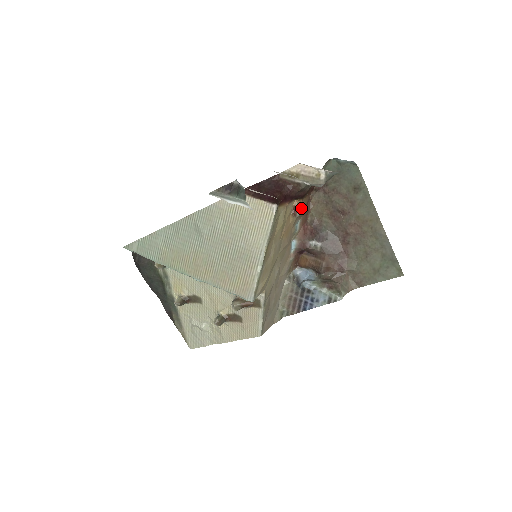
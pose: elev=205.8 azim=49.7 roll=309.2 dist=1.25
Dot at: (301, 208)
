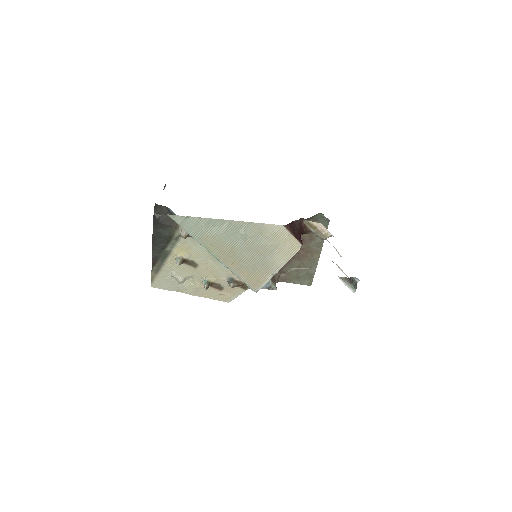
Dot at: occluded
